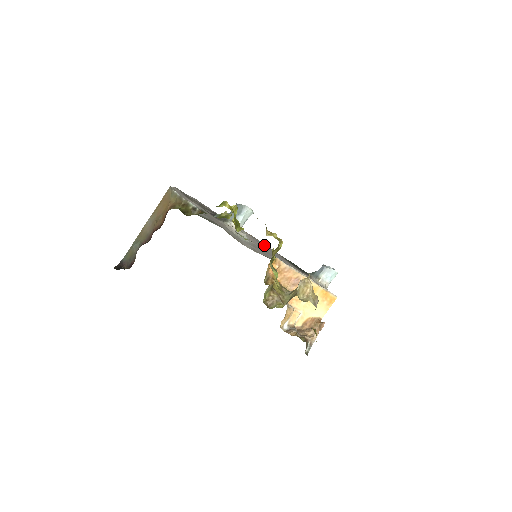
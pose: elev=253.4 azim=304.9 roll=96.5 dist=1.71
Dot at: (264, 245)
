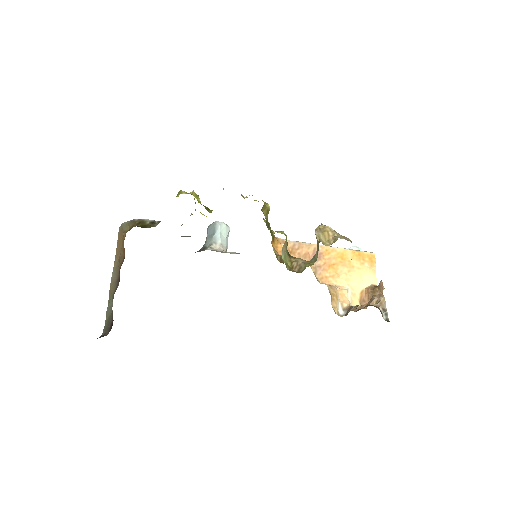
Dot at: occluded
